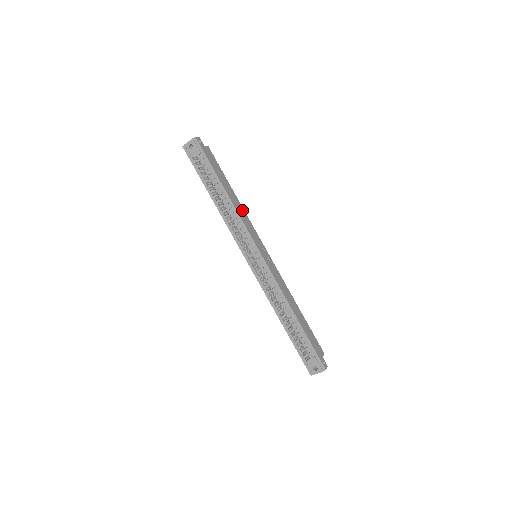
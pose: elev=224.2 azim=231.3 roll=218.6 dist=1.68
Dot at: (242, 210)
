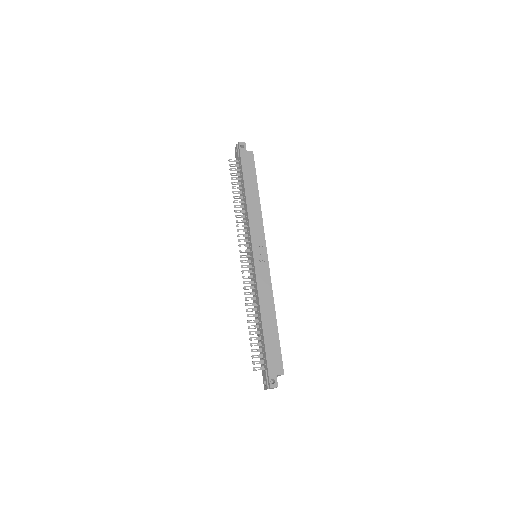
Dot at: (258, 211)
